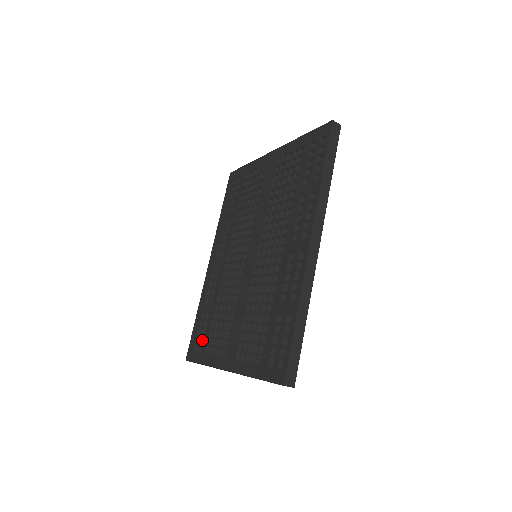
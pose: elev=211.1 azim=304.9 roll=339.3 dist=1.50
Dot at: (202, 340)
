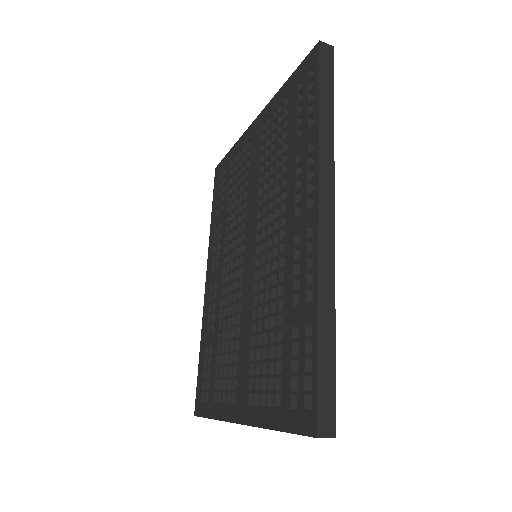
Dot at: occluded
